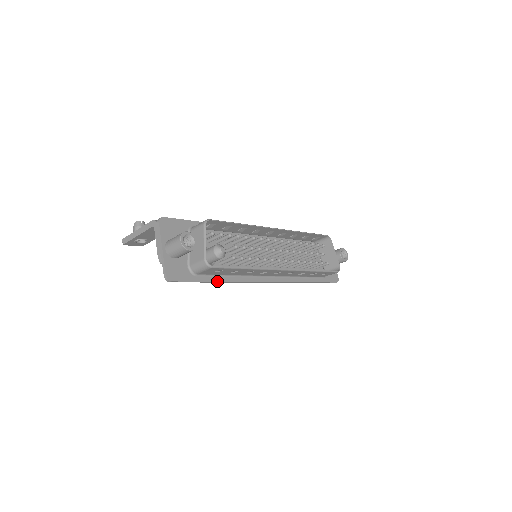
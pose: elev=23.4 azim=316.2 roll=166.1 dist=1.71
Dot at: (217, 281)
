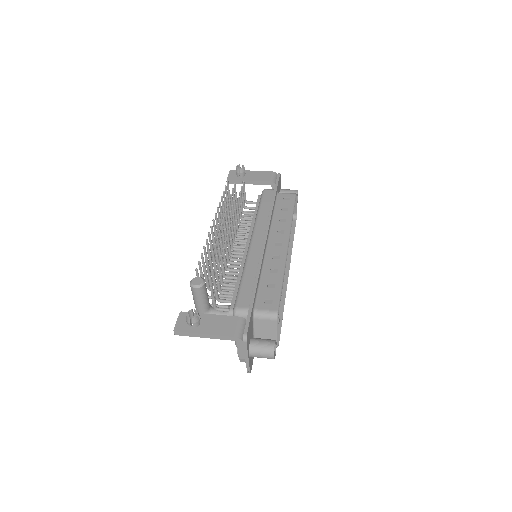
Dot at: occluded
